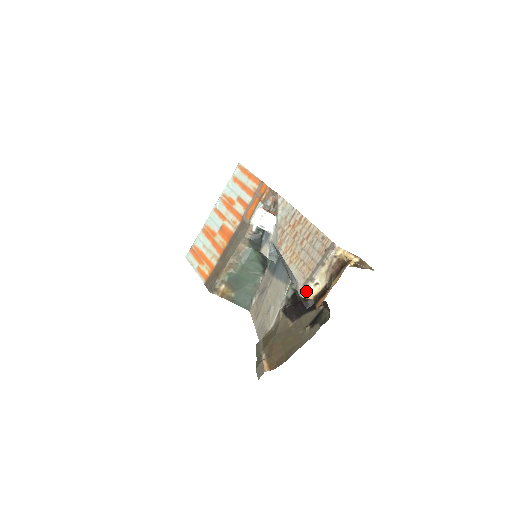
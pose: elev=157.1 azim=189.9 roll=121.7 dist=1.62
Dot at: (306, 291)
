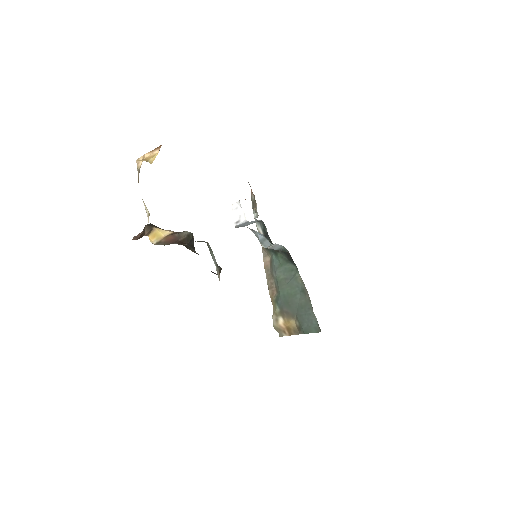
Dot at: occluded
